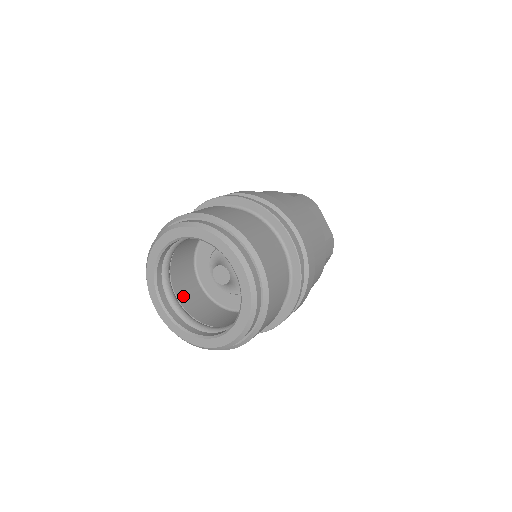
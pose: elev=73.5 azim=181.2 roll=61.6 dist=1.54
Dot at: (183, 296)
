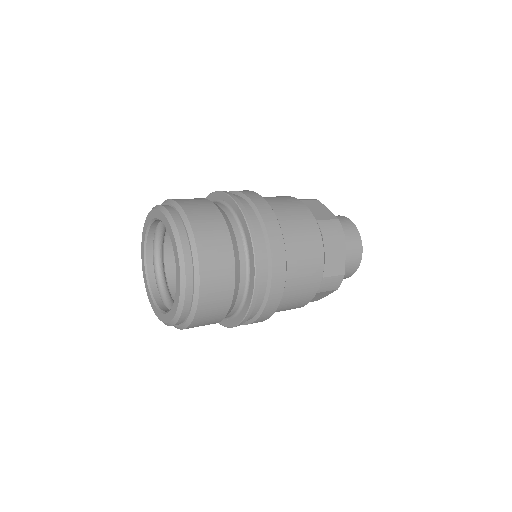
Dot at: (171, 259)
